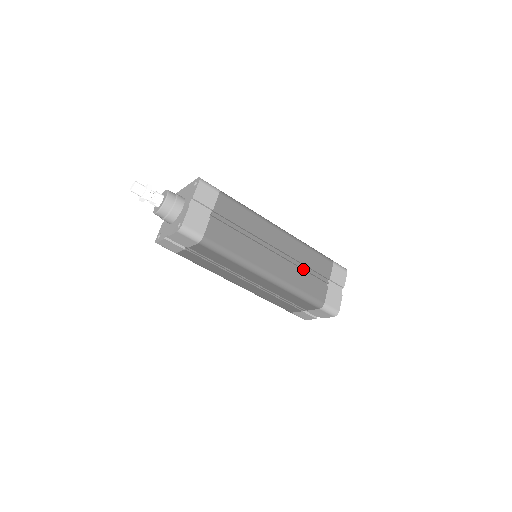
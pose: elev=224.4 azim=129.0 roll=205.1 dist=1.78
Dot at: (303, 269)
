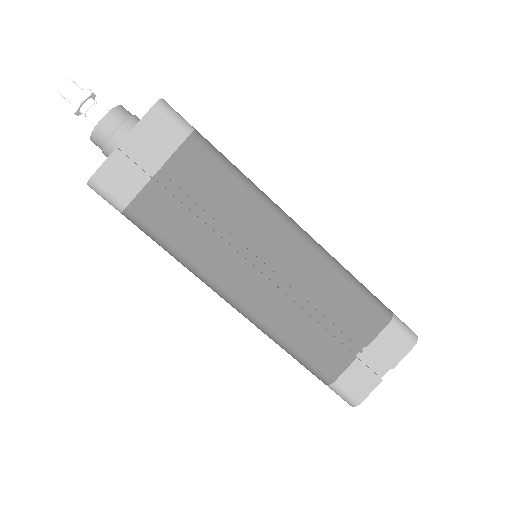
Dot at: (317, 313)
